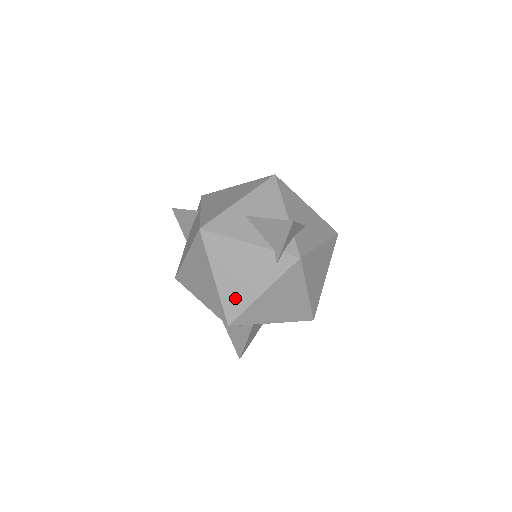
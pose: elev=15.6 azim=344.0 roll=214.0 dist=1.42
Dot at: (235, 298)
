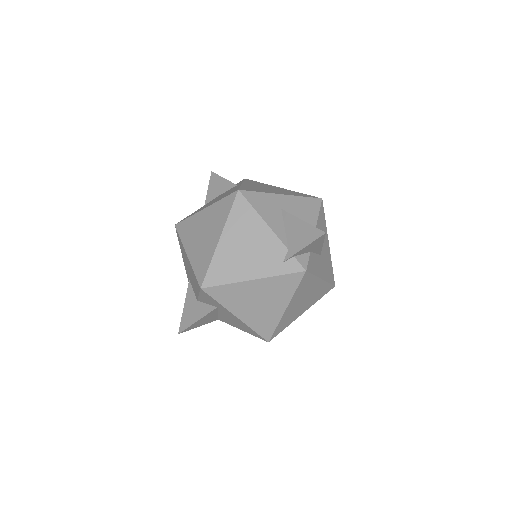
Dot at: (225, 268)
